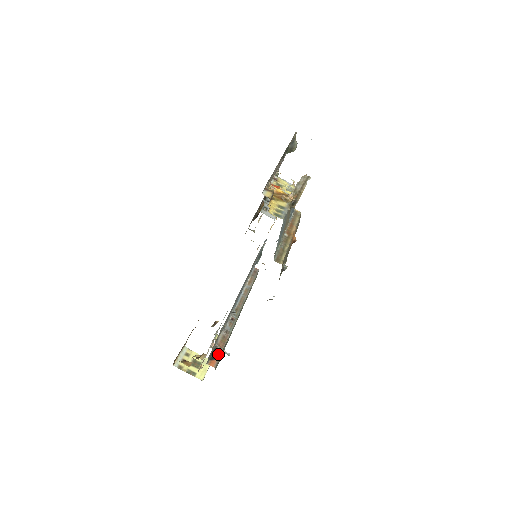
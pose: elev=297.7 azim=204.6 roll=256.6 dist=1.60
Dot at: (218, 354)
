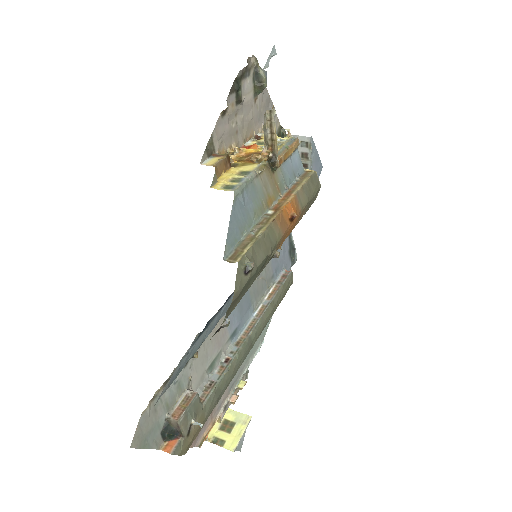
Dot at: (177, 429)
